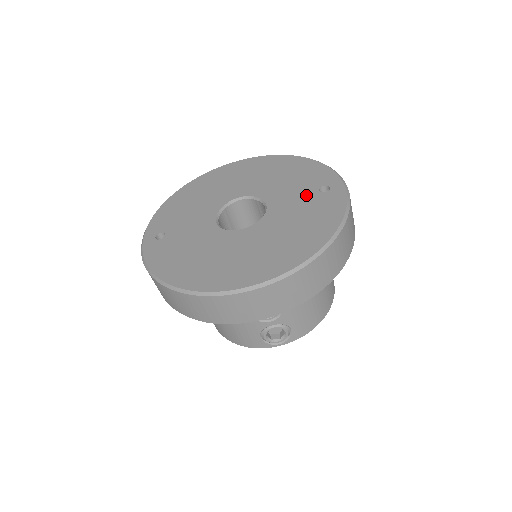
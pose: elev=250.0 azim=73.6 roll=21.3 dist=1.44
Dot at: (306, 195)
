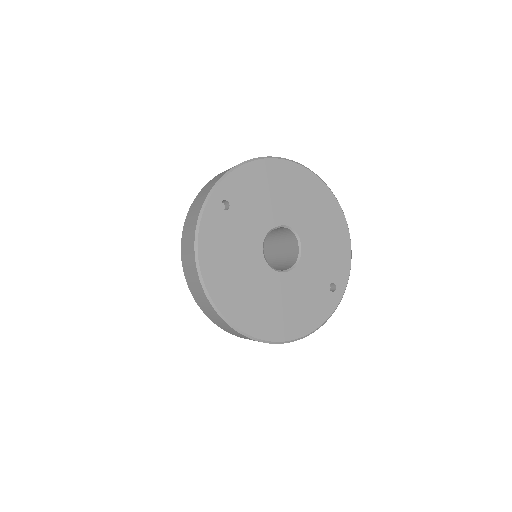
Dot at: (322, 281)
